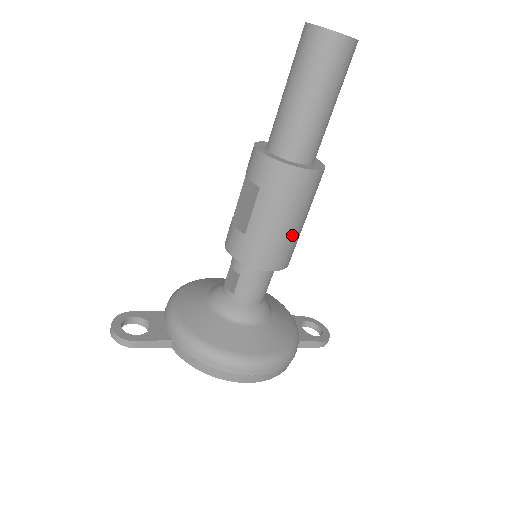
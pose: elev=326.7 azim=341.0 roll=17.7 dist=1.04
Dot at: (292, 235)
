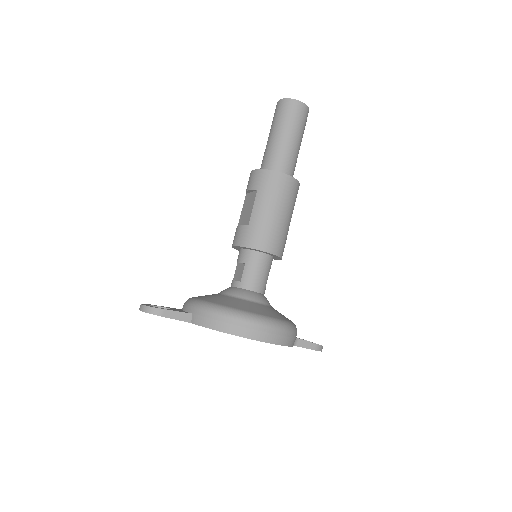
Dot at: (282, 226)
